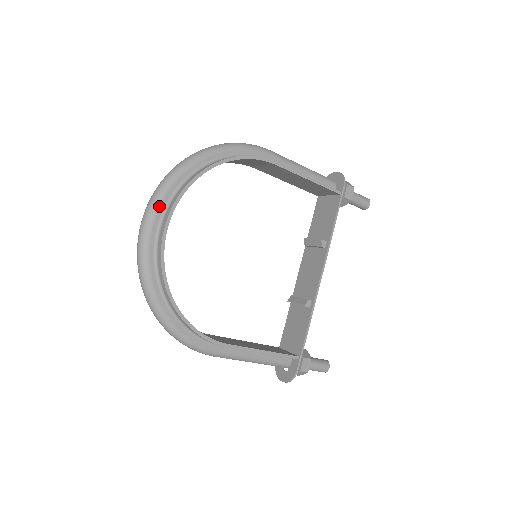
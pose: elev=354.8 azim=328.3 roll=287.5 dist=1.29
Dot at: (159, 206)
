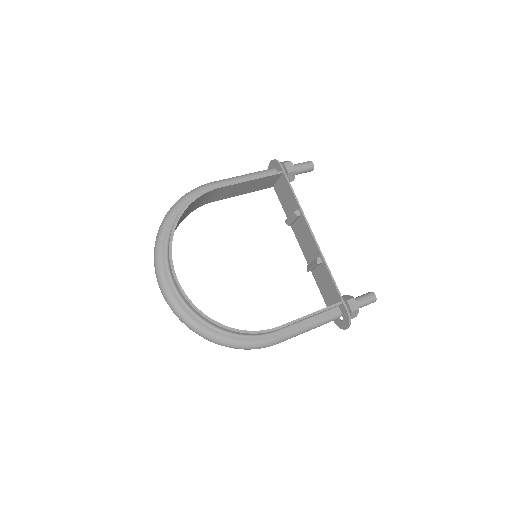
Dot at: (163, 269)
